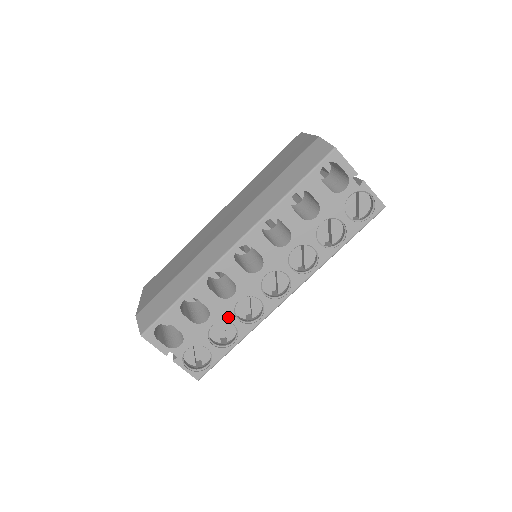
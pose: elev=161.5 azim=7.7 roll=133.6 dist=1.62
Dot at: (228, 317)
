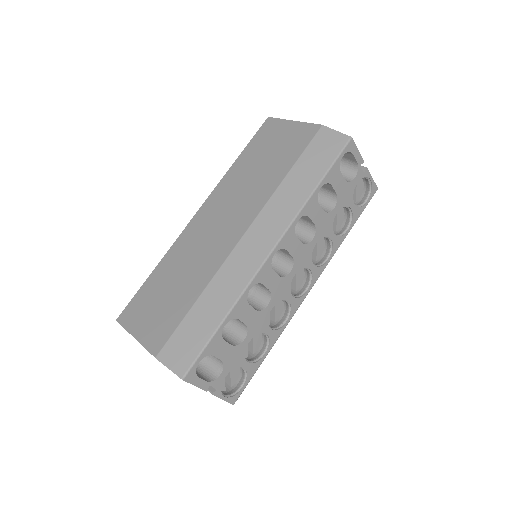
Dot at: (263, 328)
